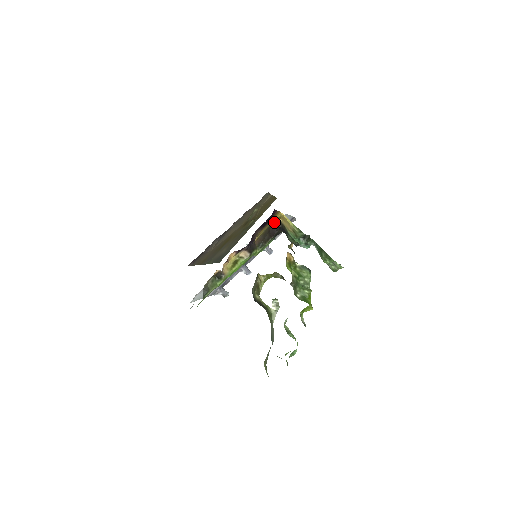
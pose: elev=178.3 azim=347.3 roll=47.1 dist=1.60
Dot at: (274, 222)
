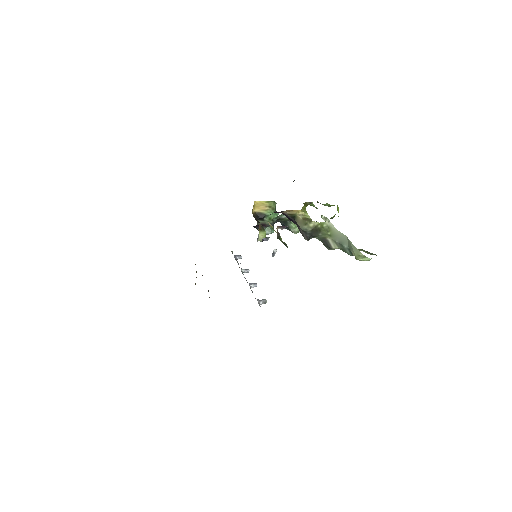
Dot at: occluded
